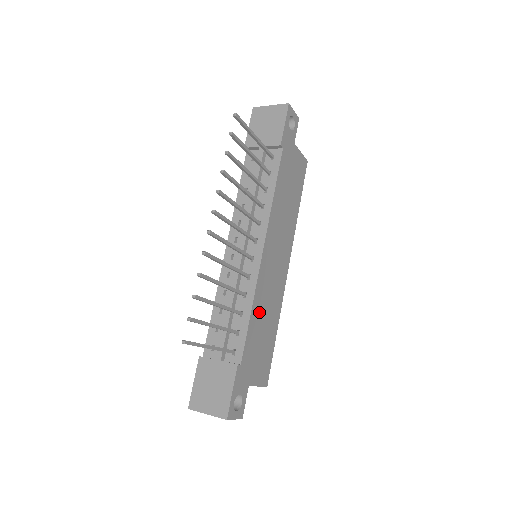
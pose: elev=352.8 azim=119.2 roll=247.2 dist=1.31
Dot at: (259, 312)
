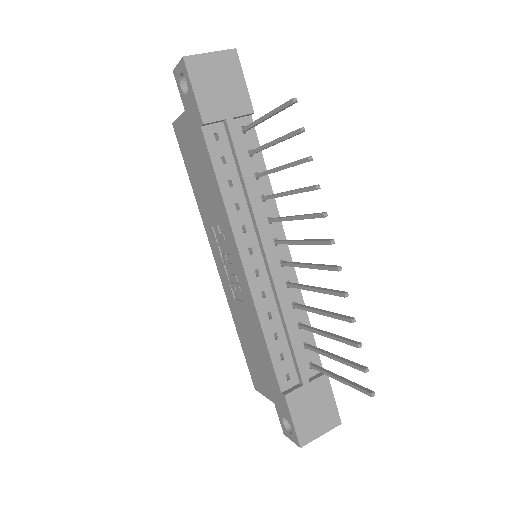
Dot at: occluded
